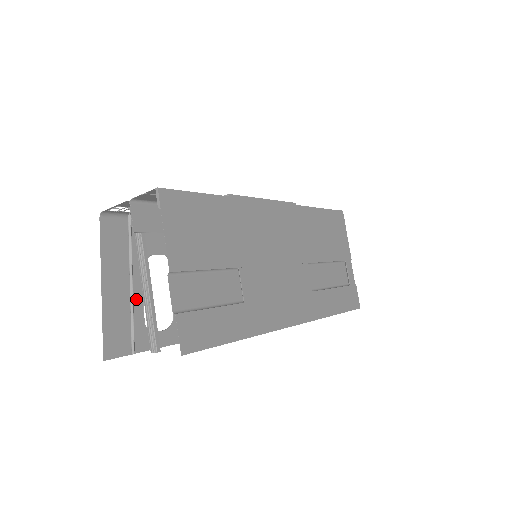
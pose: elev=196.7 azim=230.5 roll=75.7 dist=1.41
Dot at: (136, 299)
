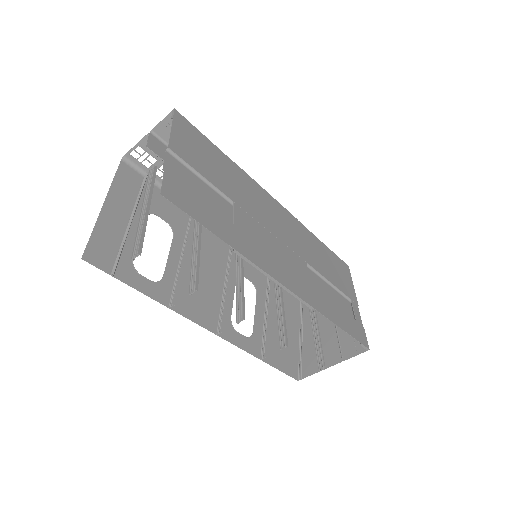
Dot at: (131, 235)
